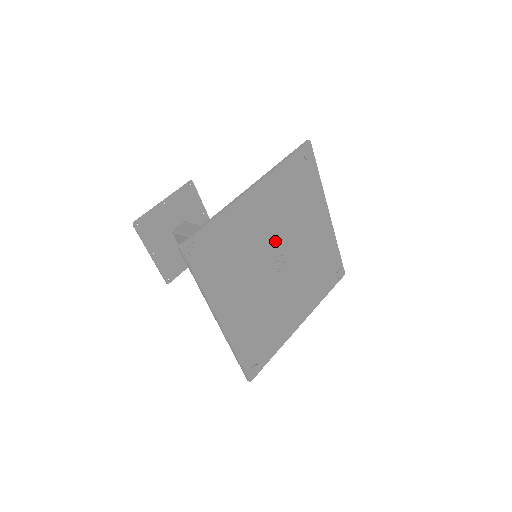
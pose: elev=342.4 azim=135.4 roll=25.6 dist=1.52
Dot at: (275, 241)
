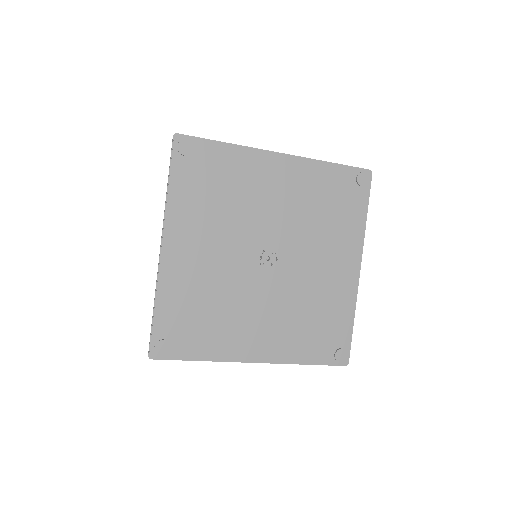
Dot at: (276, 229)
